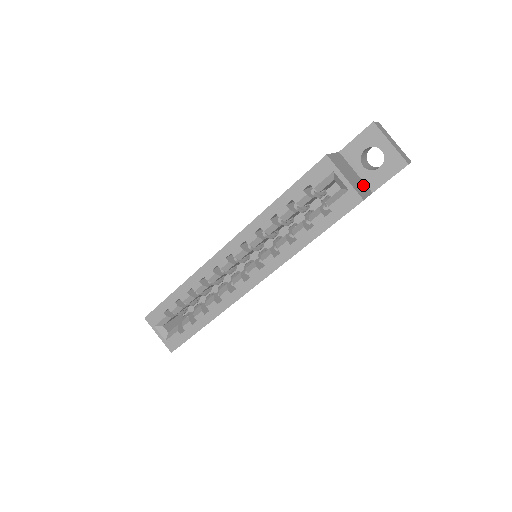
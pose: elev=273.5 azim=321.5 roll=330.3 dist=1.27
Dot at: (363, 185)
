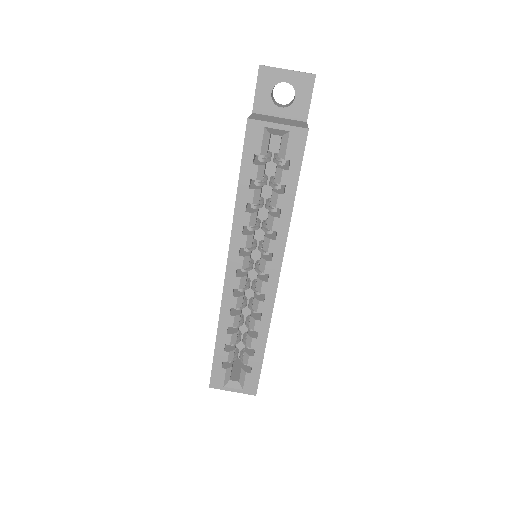
Dot at: (295, 121)
